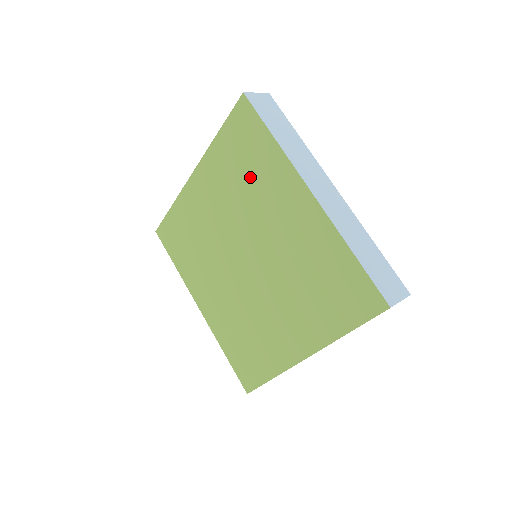
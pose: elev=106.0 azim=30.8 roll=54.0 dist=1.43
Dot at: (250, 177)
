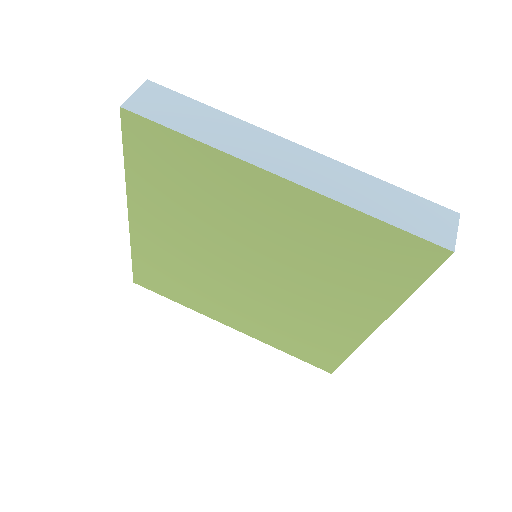
Dot at: (197, 193)
